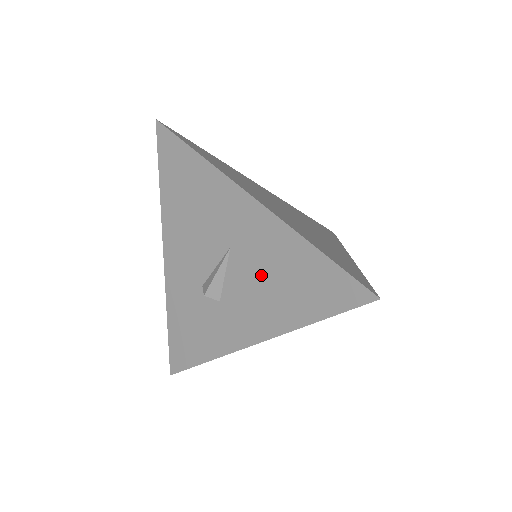
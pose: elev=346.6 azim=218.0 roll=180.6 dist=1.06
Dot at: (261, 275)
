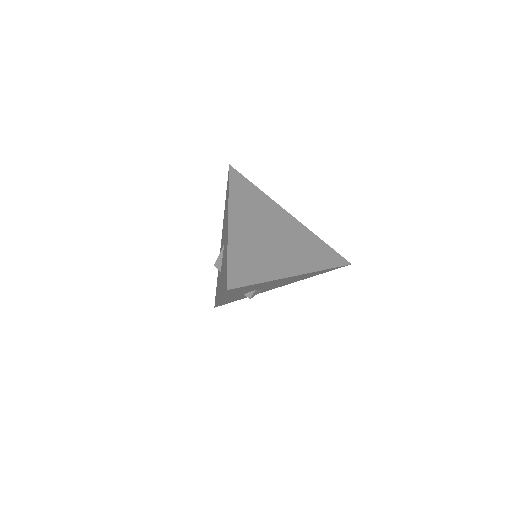
Dot at: occluded
